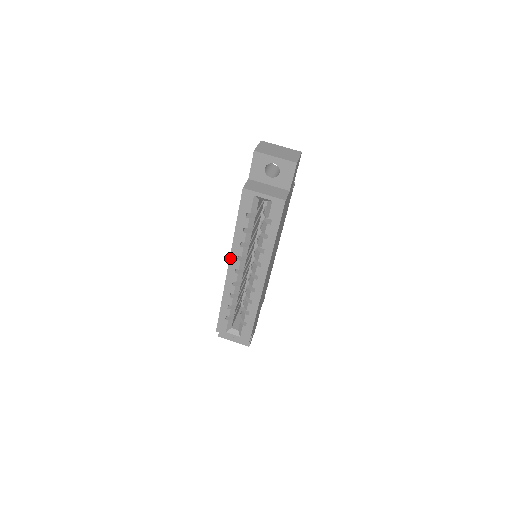
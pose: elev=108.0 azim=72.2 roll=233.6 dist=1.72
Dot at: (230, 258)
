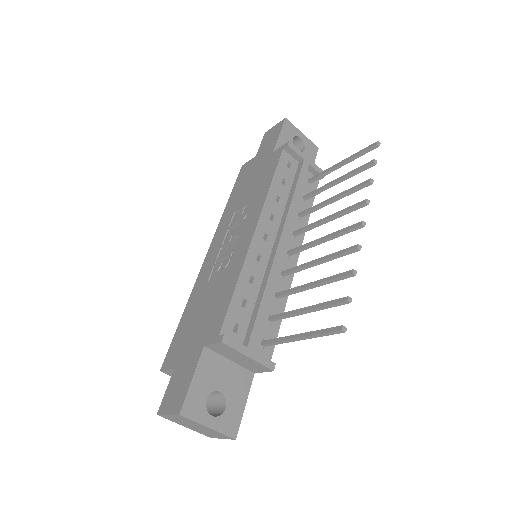
Dot at: (201, 269)
